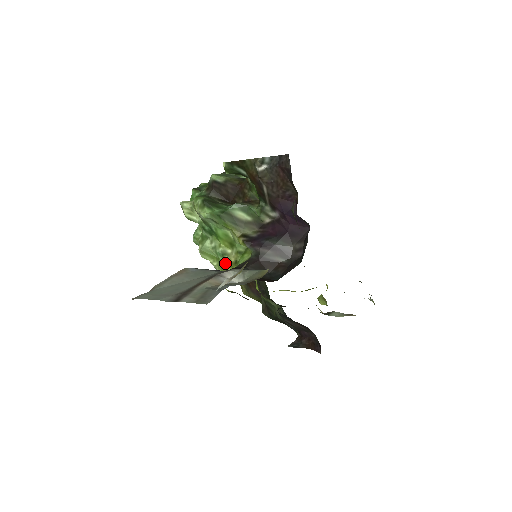
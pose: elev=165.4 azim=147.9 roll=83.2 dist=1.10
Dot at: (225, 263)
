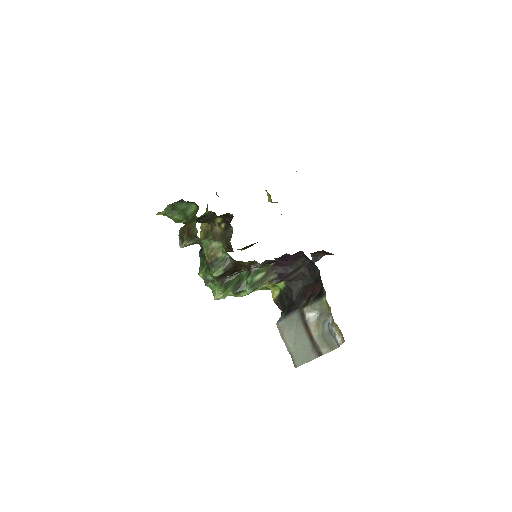
Dot at: (265, 288)
